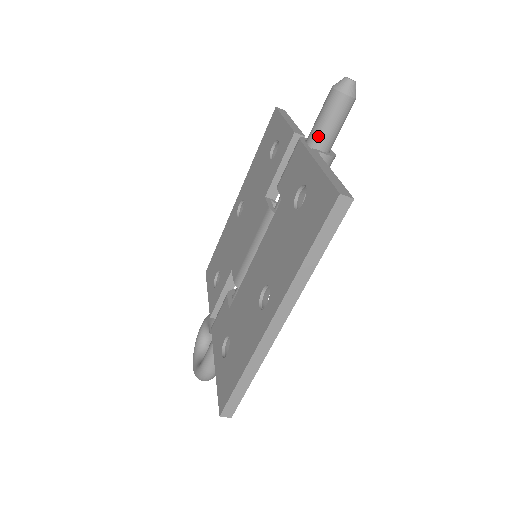
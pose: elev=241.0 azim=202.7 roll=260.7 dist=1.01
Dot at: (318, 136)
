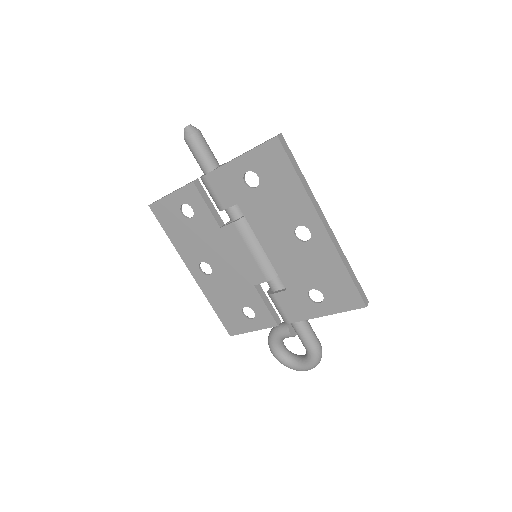
Dot at: (210, 162)
